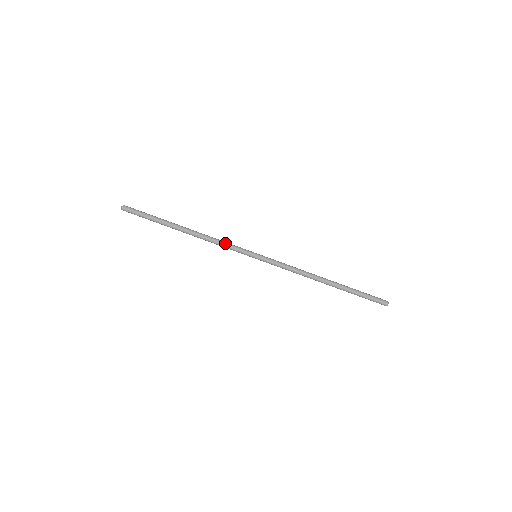
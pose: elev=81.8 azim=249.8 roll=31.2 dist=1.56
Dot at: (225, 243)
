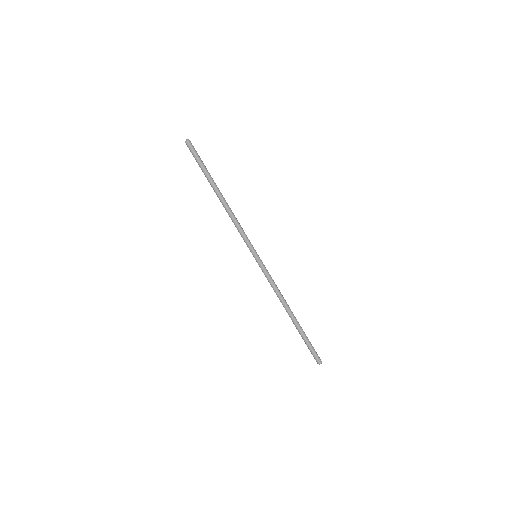
Dot at: (242, 228)
